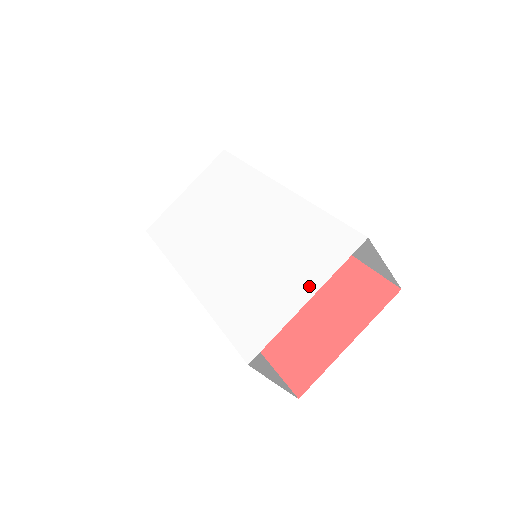
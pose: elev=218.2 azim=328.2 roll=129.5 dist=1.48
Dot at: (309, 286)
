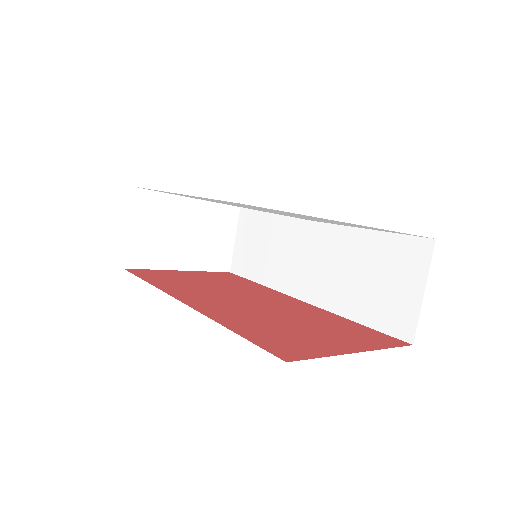
Dot at: occluded
